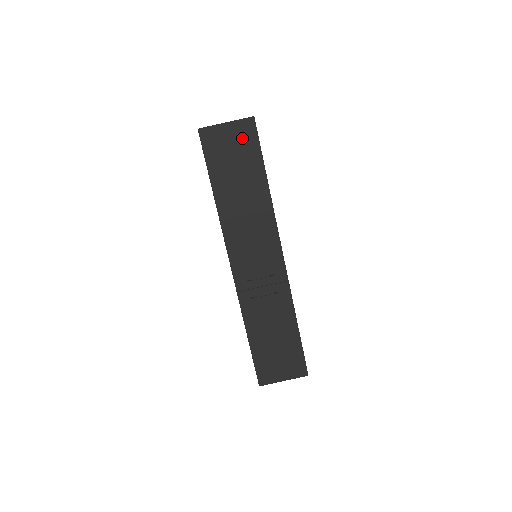
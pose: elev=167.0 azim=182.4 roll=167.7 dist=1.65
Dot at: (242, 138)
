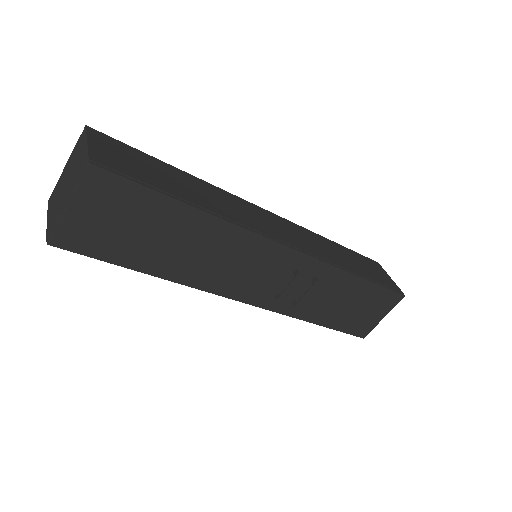
Dot at: (108, 200)
